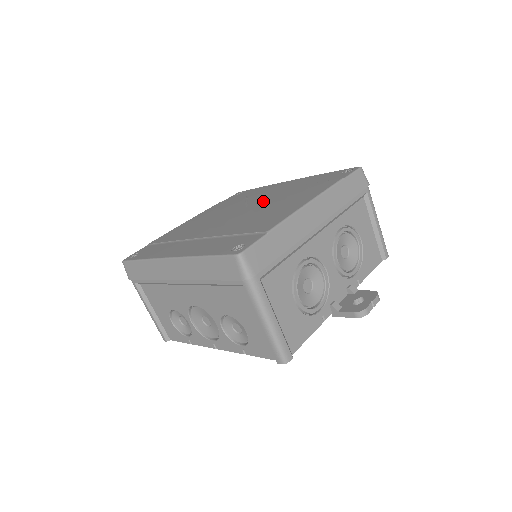
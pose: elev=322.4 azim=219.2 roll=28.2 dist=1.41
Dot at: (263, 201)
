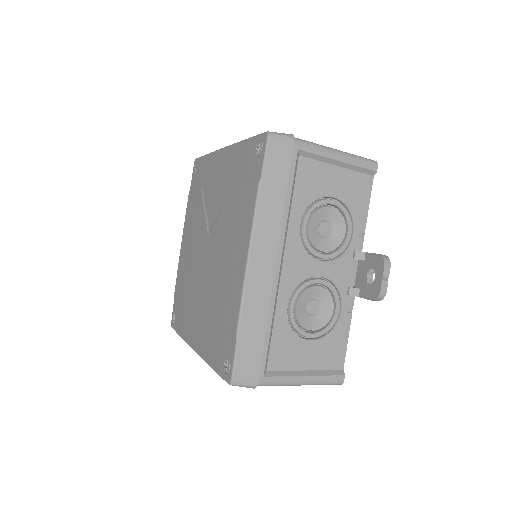
Dot at: (215, 225)
